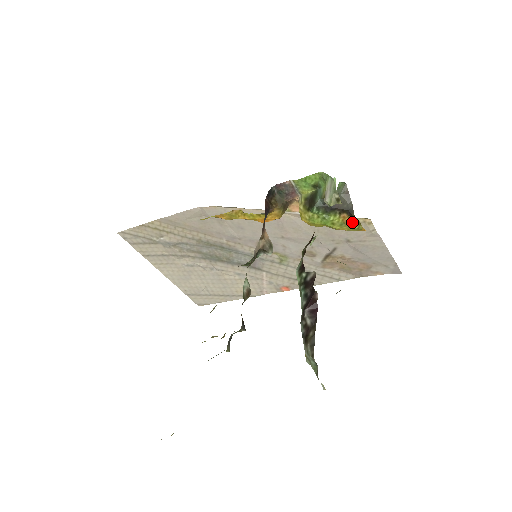
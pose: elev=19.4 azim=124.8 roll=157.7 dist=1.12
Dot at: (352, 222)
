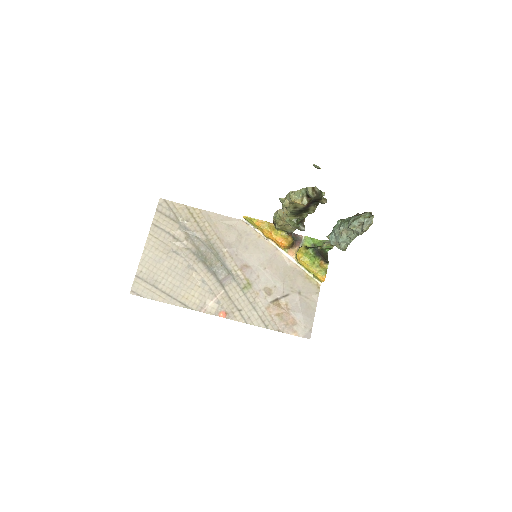
Dot at: (324, 268)
